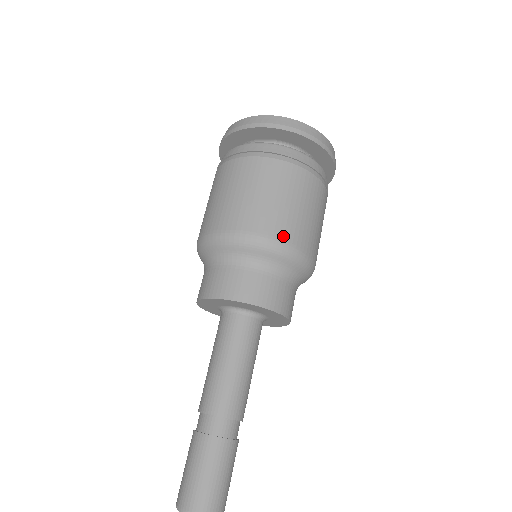
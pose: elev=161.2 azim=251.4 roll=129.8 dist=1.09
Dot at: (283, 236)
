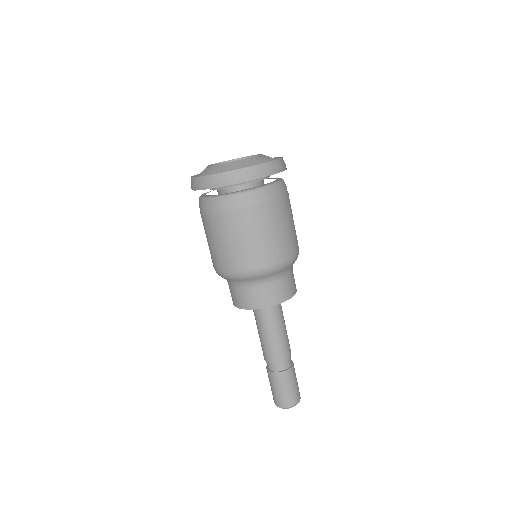
Dot at: (291, 253)
